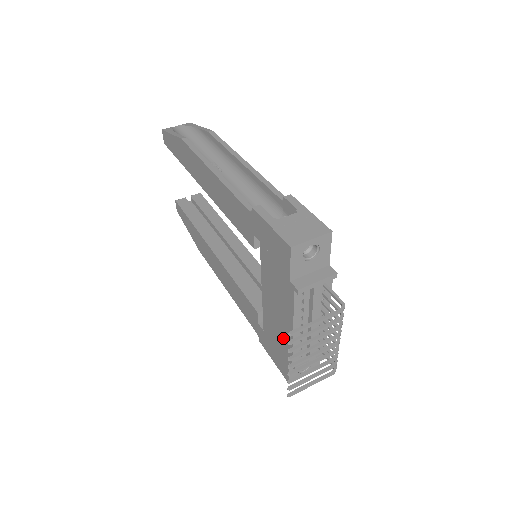
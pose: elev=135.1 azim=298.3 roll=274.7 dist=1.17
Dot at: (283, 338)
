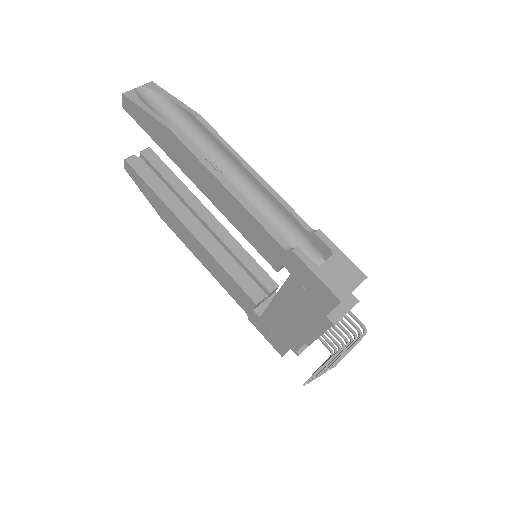
Dot at: (291, 335)
